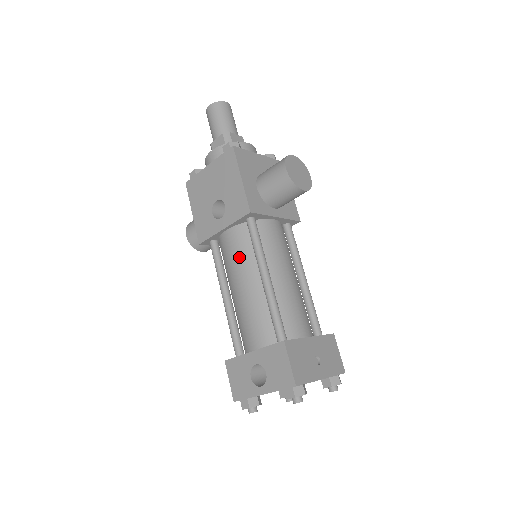
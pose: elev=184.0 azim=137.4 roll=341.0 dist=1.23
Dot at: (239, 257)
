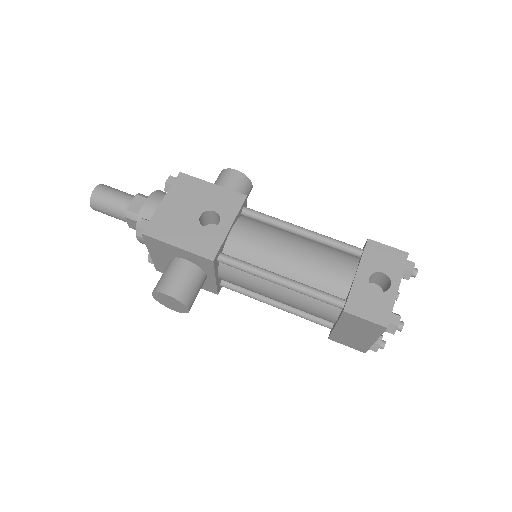
Dot at: (265, 236)
